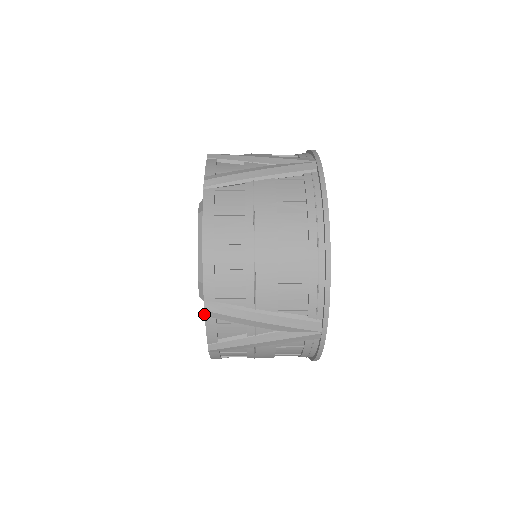
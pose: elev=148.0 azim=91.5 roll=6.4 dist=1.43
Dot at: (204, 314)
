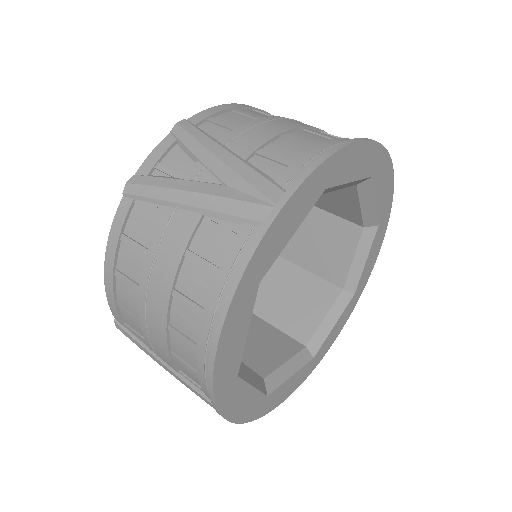
Dot at: occluded
